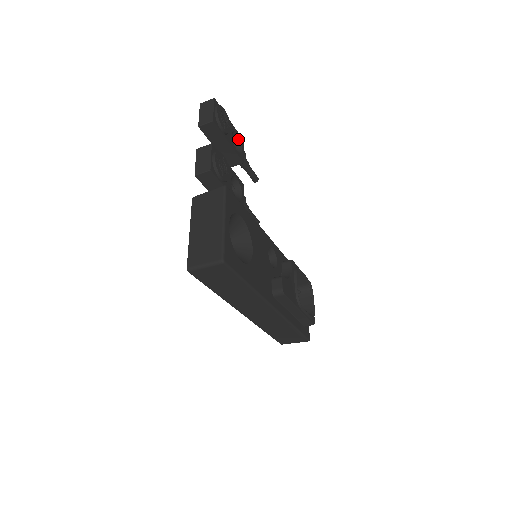
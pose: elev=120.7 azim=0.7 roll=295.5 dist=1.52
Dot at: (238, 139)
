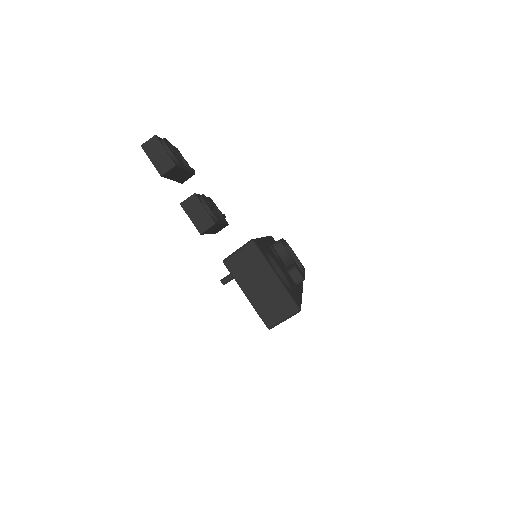
Dot at: occluded
